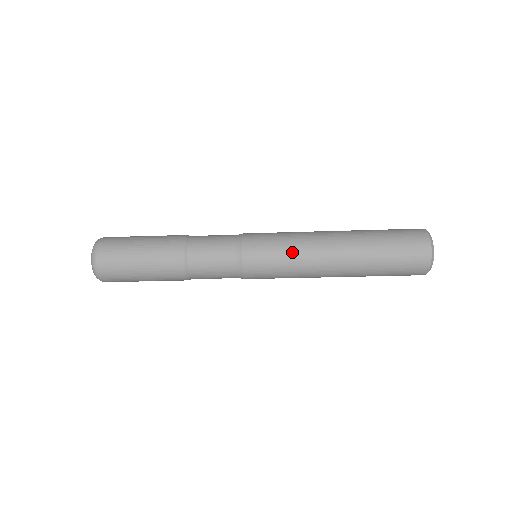
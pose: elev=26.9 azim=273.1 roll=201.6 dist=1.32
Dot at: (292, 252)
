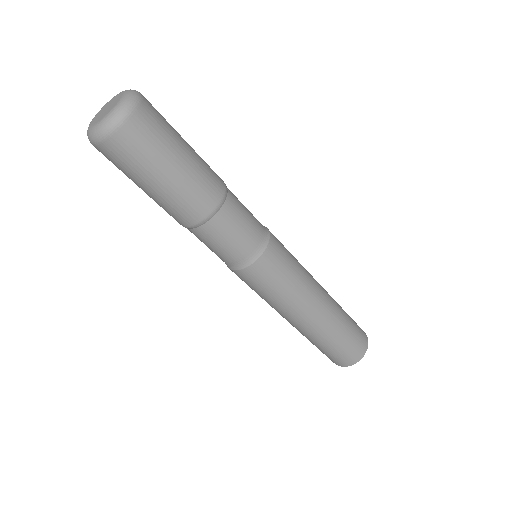
Dot at: (293, 289)
